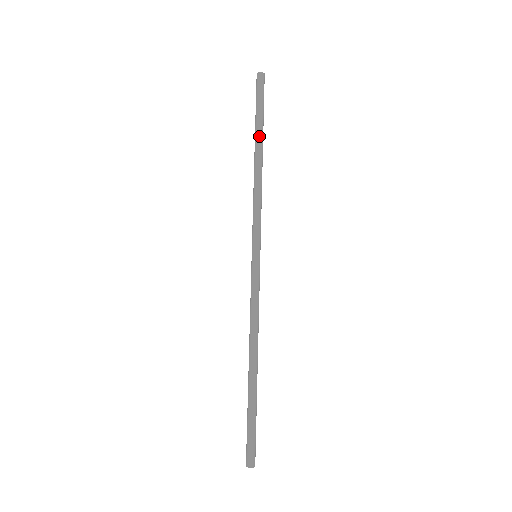
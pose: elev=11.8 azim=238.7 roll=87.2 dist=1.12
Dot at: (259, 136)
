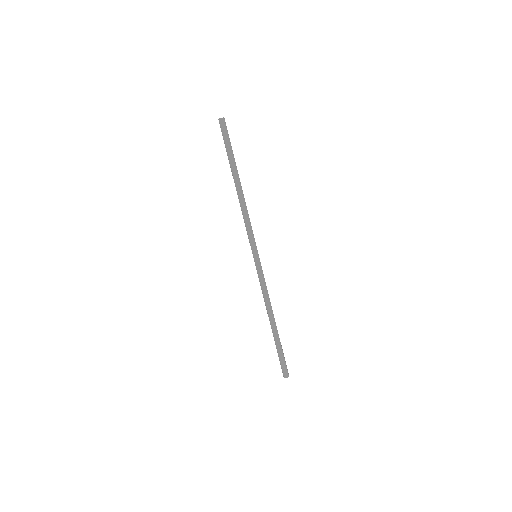
Dot at: (232, 171)
